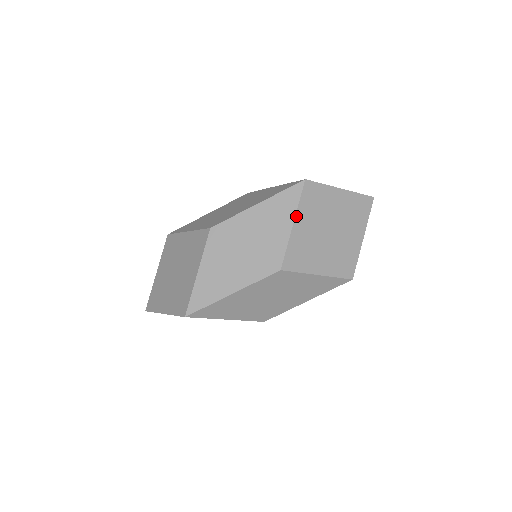
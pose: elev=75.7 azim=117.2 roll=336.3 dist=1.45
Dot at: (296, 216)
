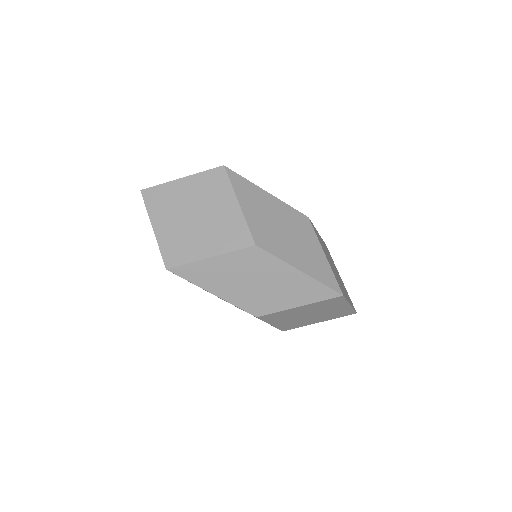
Dot at: (308, 305)
